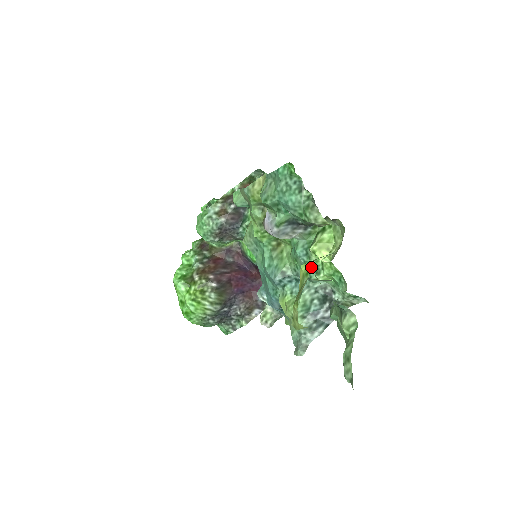
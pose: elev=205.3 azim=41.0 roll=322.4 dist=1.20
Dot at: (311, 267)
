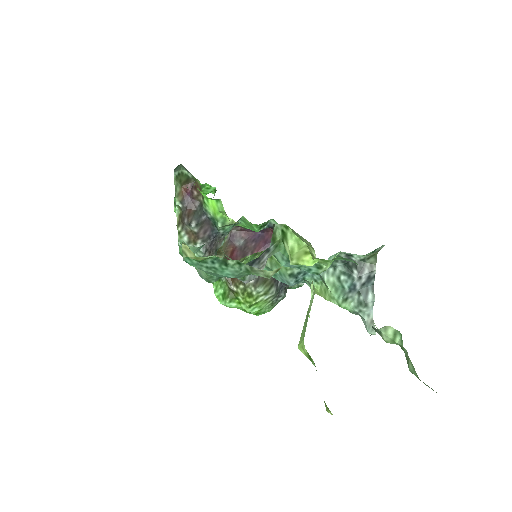
Dot at: (308, 268)
